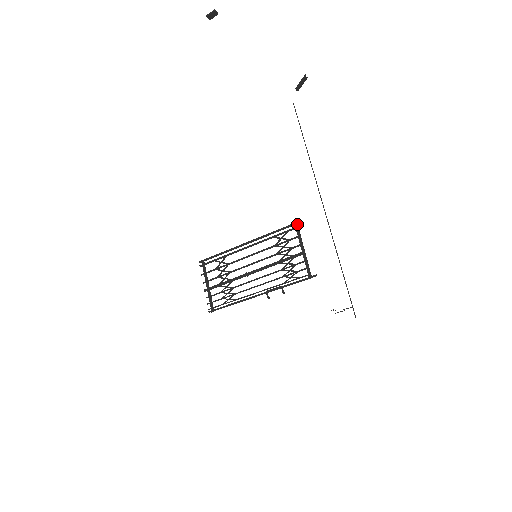
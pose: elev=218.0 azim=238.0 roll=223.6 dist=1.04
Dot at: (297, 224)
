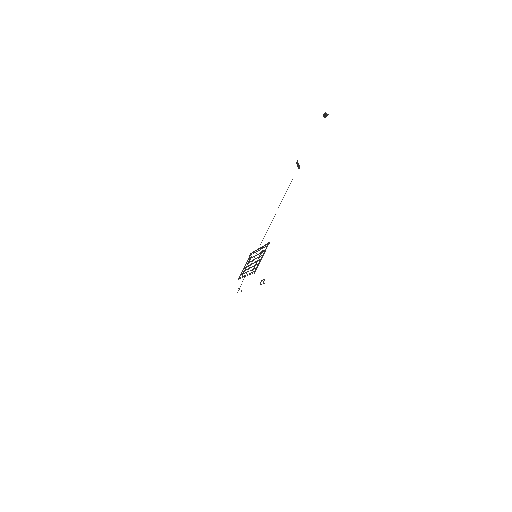
Dot at: (268, 243)
